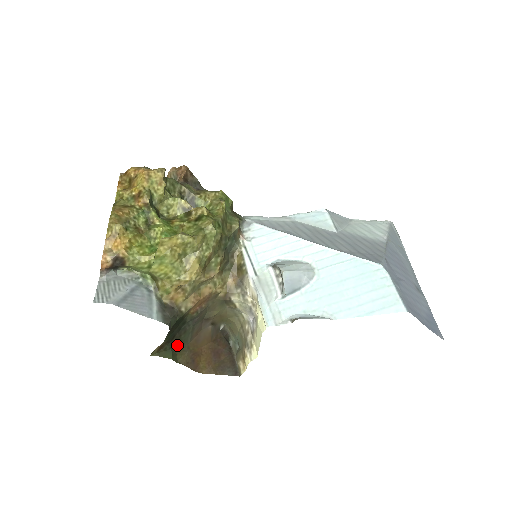
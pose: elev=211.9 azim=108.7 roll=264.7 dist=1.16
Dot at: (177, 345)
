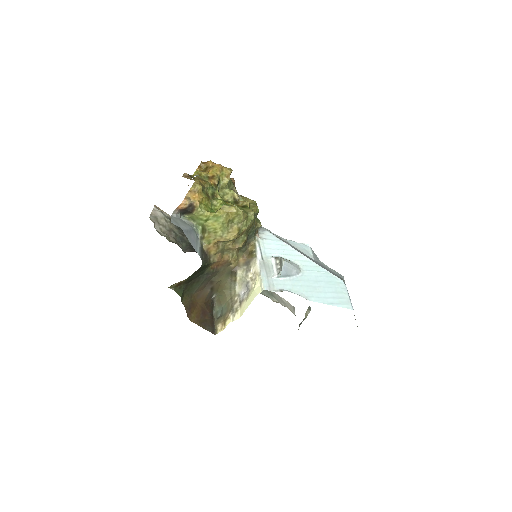
Dot at: (187, 289)
